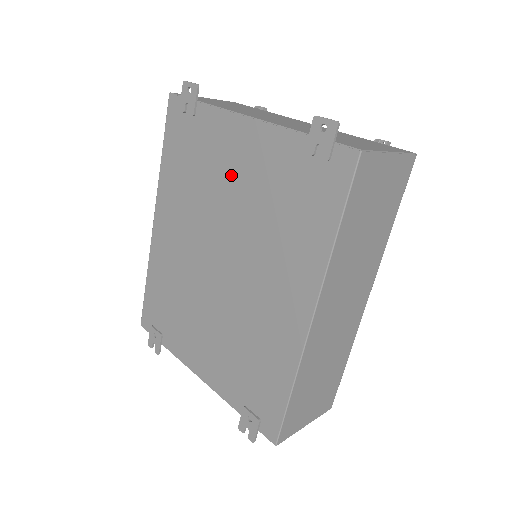
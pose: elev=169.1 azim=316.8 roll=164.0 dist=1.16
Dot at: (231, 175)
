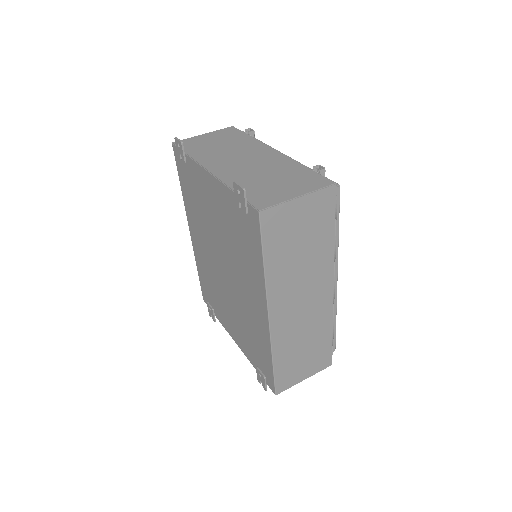
Dot at: (212, 210)
